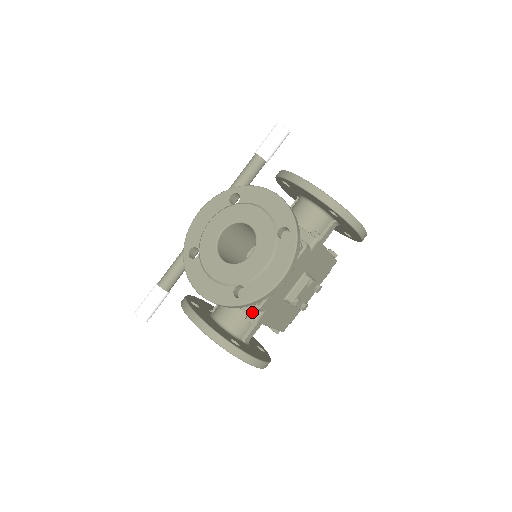
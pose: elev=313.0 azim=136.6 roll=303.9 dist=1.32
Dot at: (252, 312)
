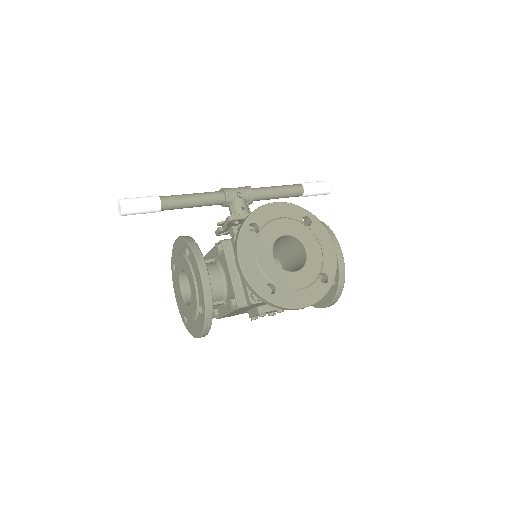
Dot at: (241, 299)
